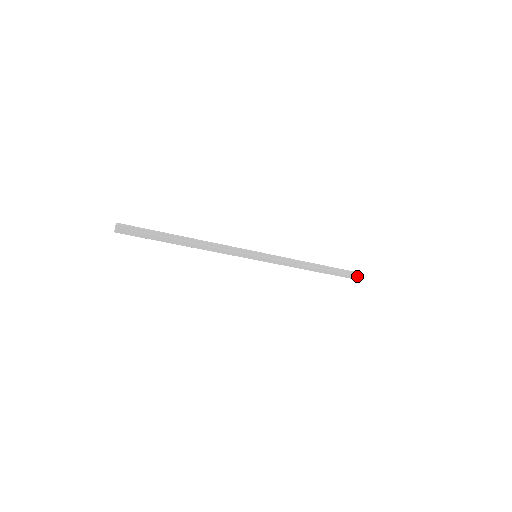
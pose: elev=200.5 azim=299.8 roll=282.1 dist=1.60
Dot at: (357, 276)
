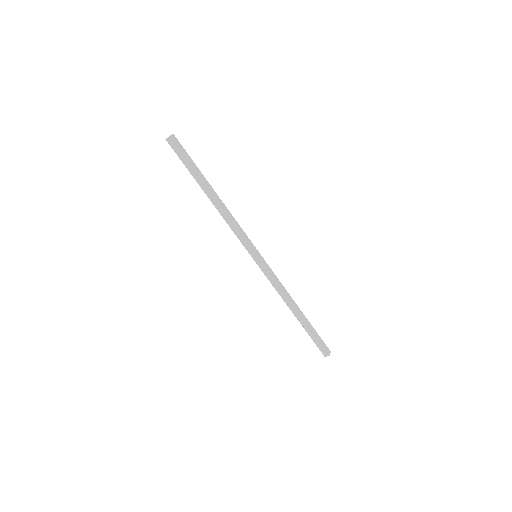
Dot at: occluded
